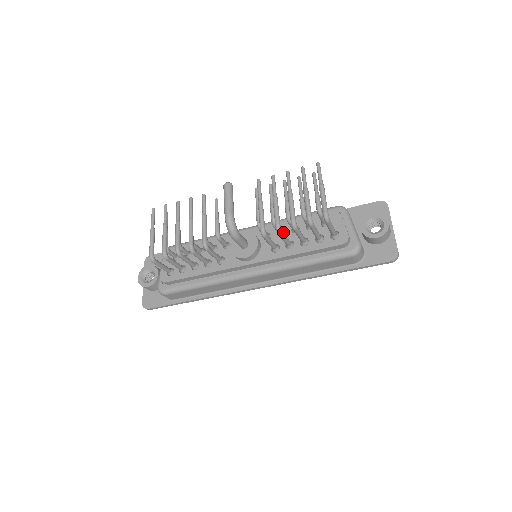
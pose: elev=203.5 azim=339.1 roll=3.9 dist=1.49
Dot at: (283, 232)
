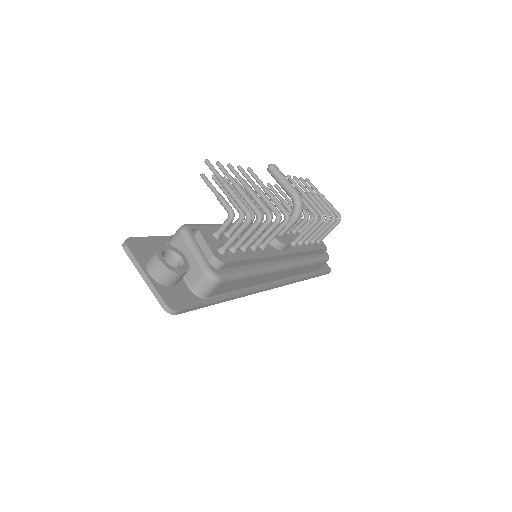
Dot at: (319, 223)
